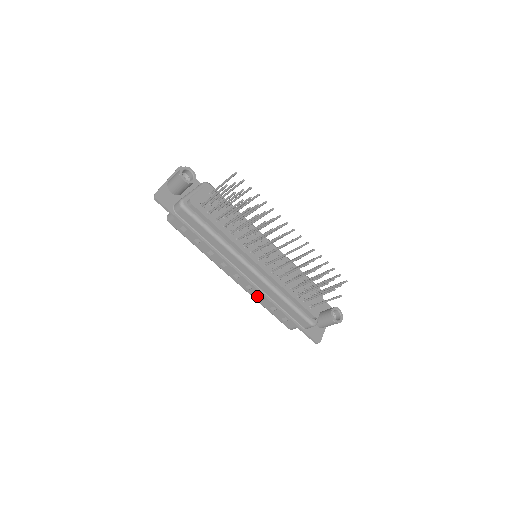
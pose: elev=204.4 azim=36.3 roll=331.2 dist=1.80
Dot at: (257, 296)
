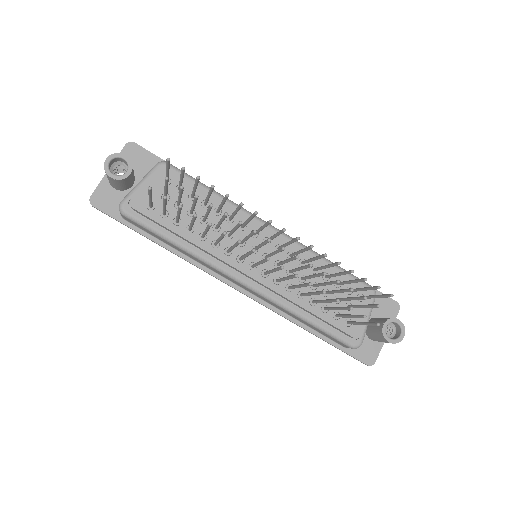
Dot at: occluded
